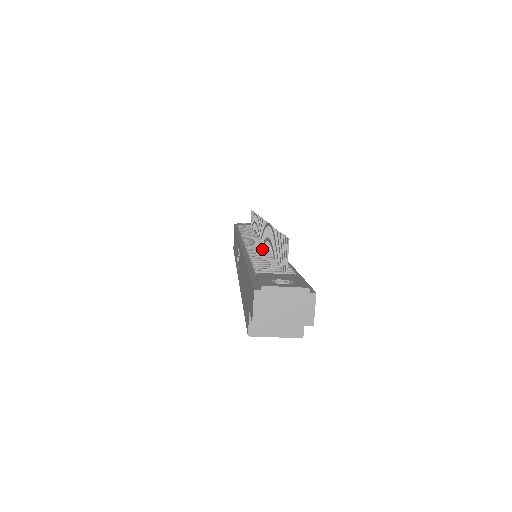
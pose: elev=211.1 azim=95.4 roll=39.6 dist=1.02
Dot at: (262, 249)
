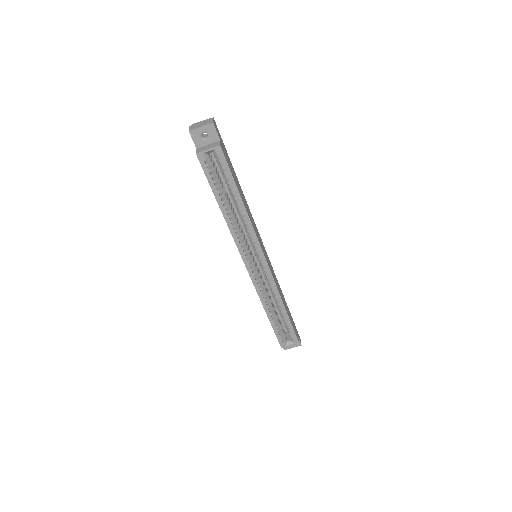
Dot at: occluded
